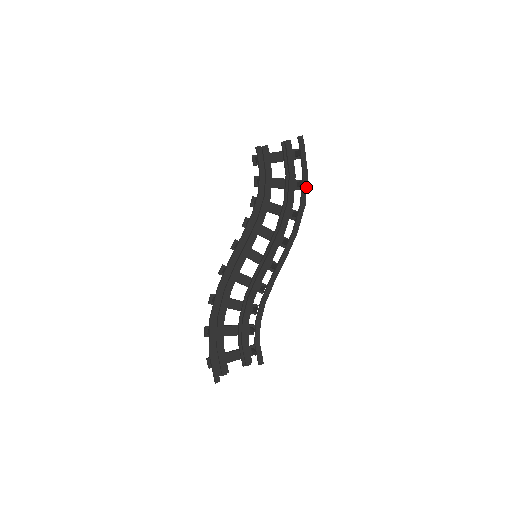
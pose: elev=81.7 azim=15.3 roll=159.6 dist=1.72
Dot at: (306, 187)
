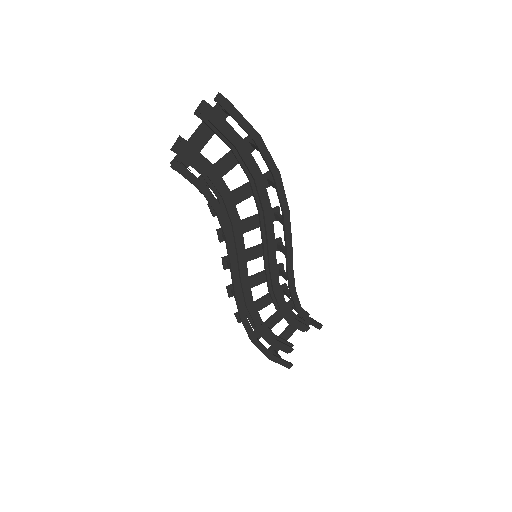
Dot at: (268, 153)
